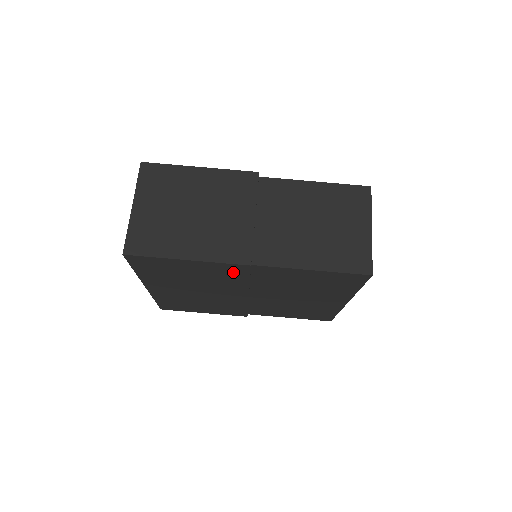
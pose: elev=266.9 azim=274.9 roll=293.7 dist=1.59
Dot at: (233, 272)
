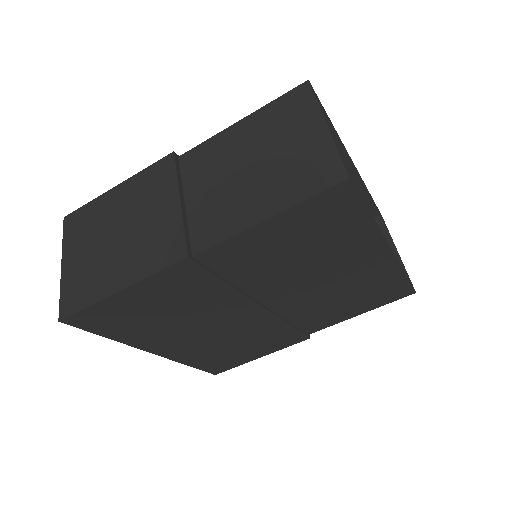
Dot at: (189, 280)
